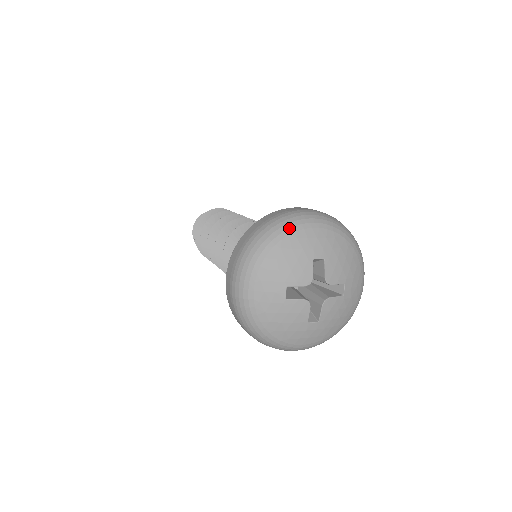
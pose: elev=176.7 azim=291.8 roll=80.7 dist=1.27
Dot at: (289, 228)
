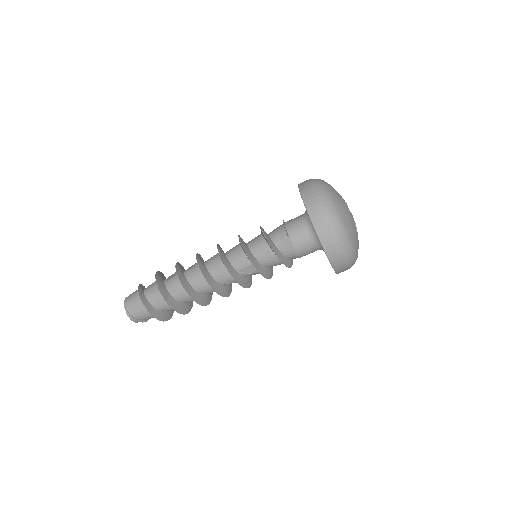
Dot at: occluded
